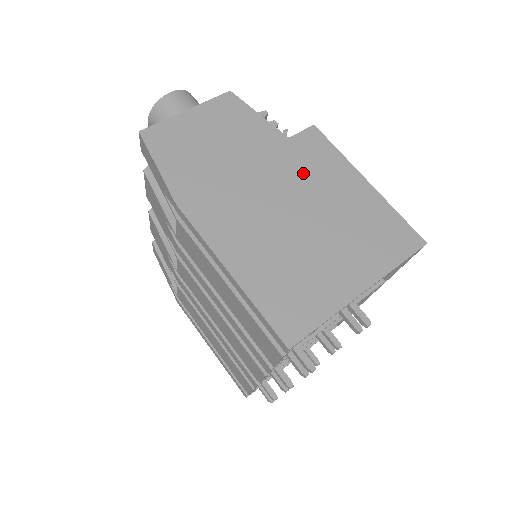
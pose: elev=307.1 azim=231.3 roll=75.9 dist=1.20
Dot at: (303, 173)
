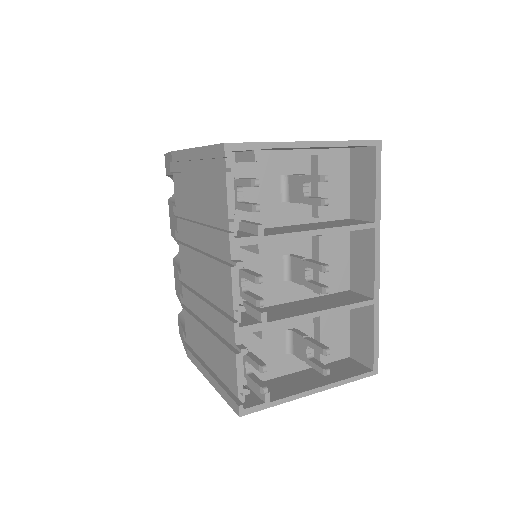
Dot at: occluded
